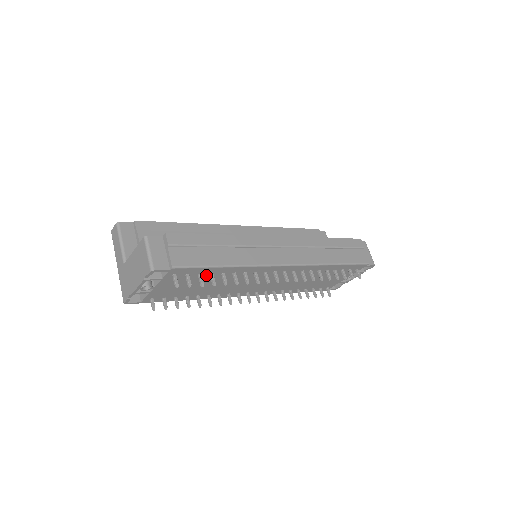
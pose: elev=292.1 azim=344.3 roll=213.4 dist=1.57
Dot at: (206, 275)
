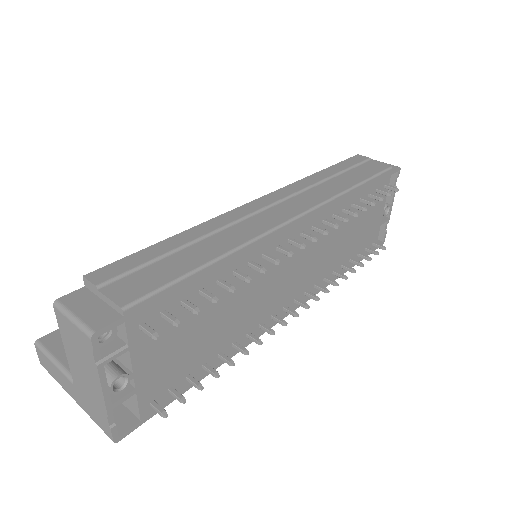
Dot at: (195, 299)
